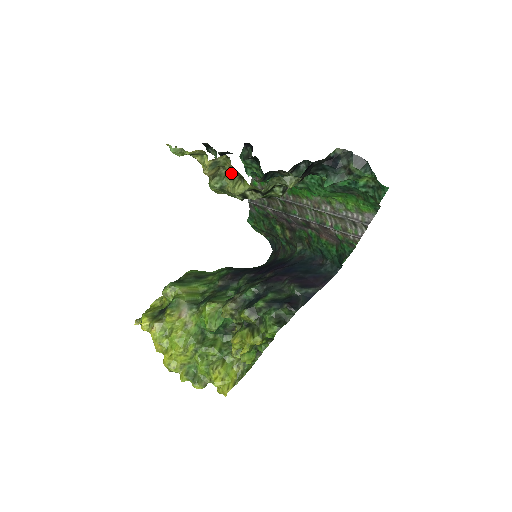
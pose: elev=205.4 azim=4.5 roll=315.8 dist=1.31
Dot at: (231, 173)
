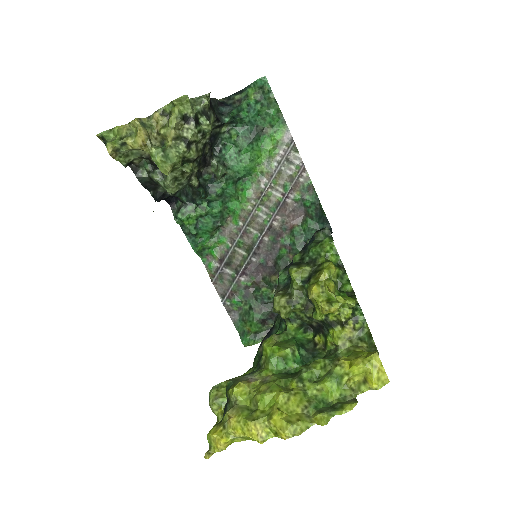
Dot at: (160, 123)
